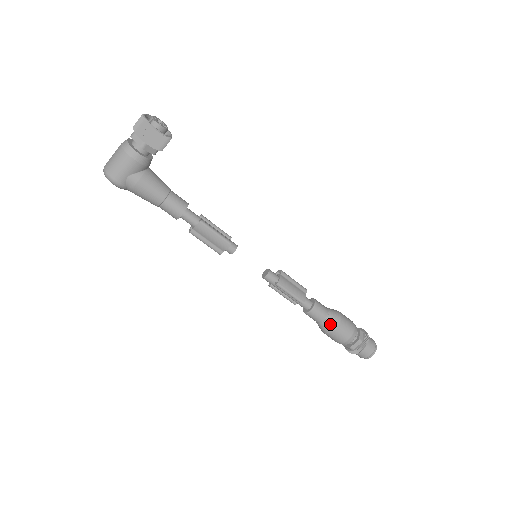
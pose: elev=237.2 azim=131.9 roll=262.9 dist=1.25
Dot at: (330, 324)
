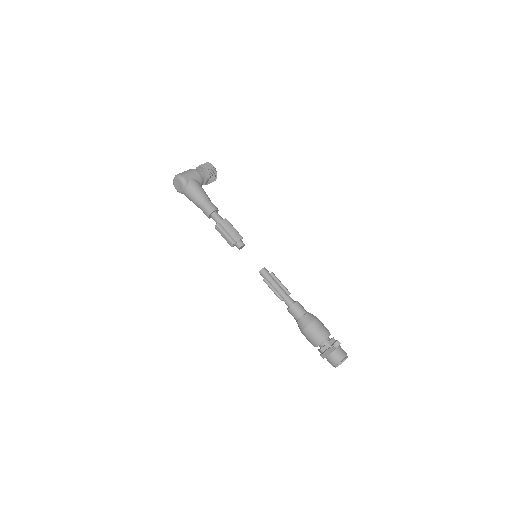
Dot at: (310, 316)
